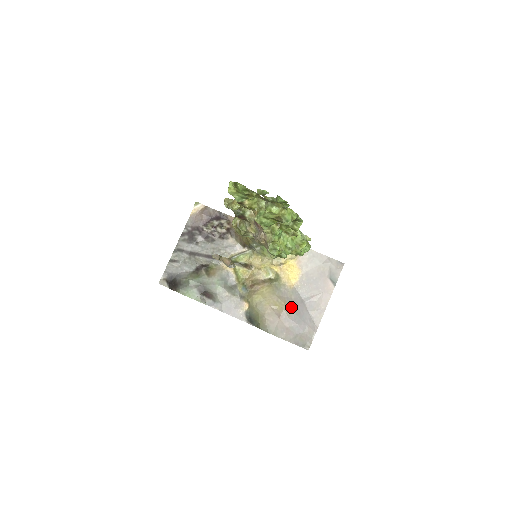
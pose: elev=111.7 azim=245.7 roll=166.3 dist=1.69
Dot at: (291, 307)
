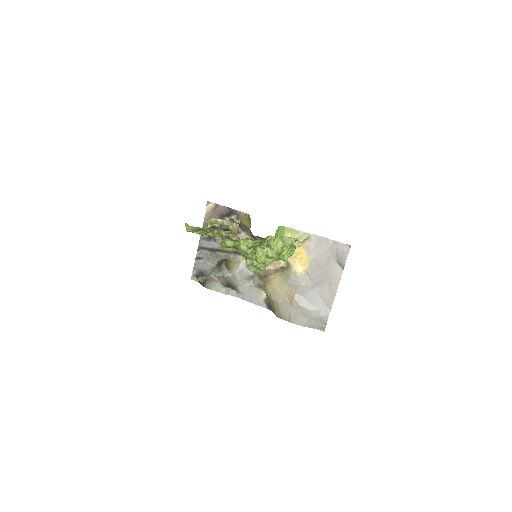
Dot at: (302, 294)
